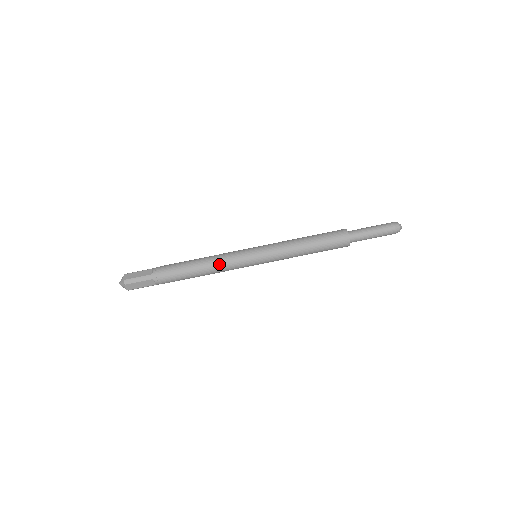
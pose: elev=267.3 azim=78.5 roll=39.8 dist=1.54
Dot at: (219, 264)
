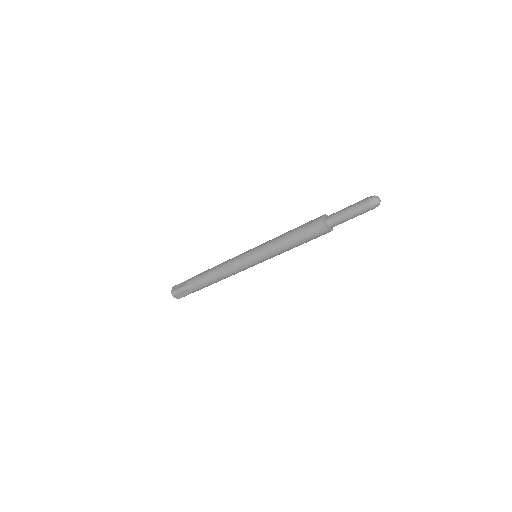
Dot at: occluded
